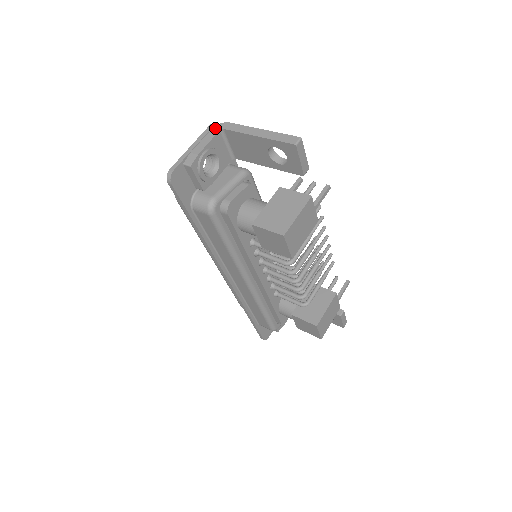
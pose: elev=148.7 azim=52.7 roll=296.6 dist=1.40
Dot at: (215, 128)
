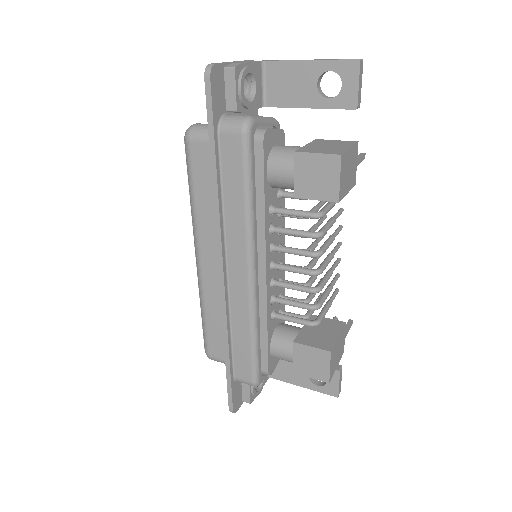
Dot at: occluded
